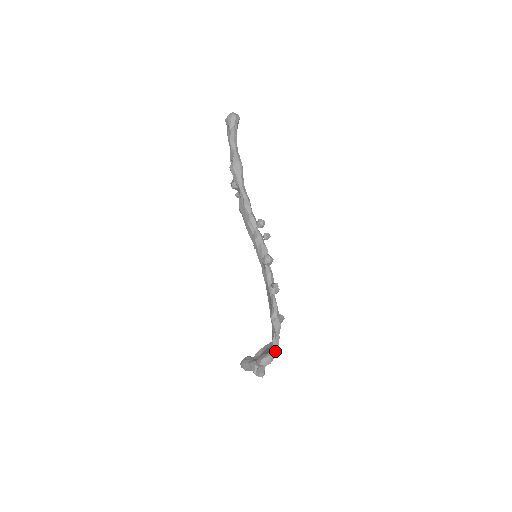
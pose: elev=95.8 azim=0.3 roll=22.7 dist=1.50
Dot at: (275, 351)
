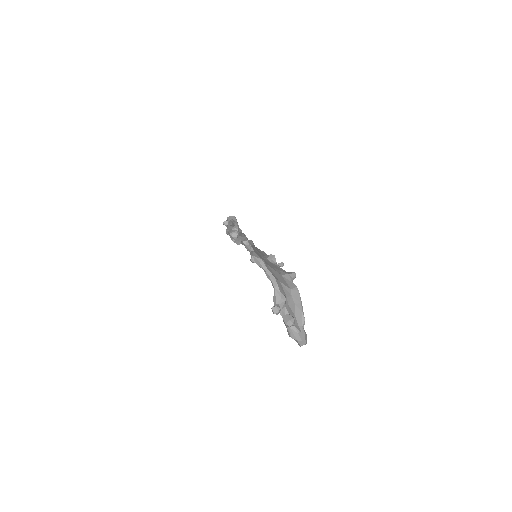
Dot at: (274, 284)
